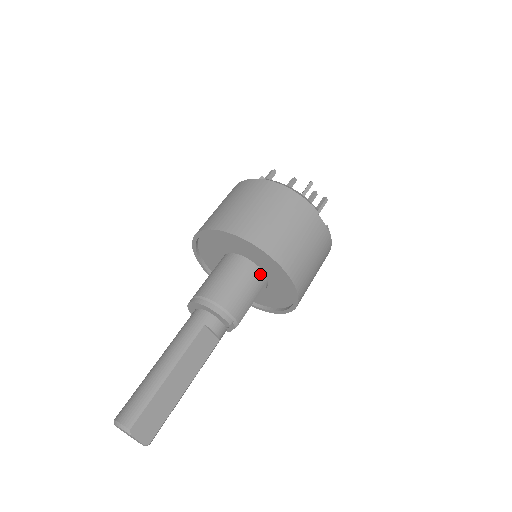
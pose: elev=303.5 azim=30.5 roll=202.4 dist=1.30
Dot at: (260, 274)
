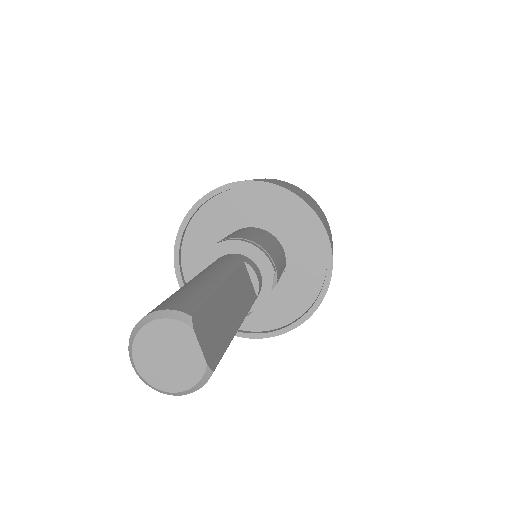
Dot at: (282, 249)
